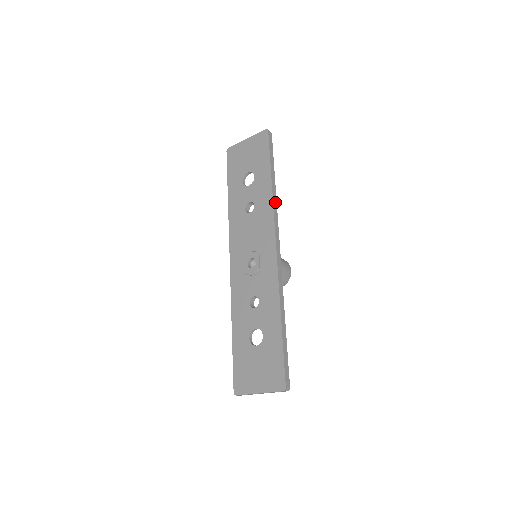
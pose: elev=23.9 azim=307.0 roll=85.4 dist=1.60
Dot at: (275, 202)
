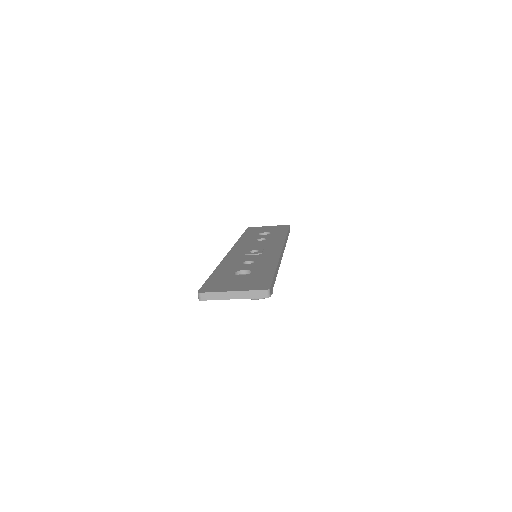
Dot at: (286, 242)
